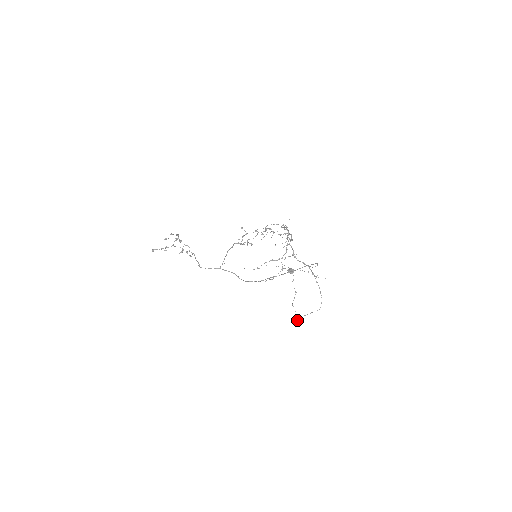
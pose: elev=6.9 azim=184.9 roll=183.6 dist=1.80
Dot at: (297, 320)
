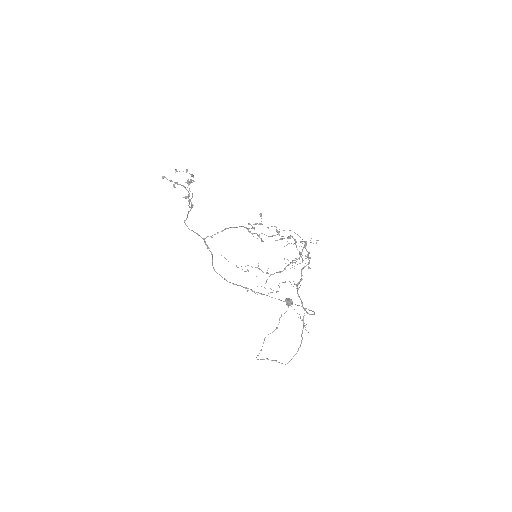
Dot at: (256, 357)
